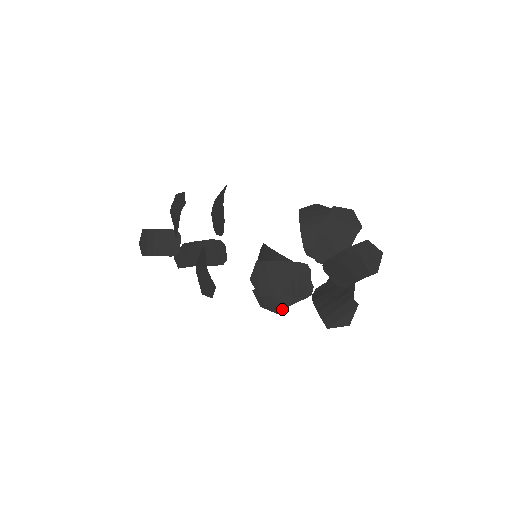
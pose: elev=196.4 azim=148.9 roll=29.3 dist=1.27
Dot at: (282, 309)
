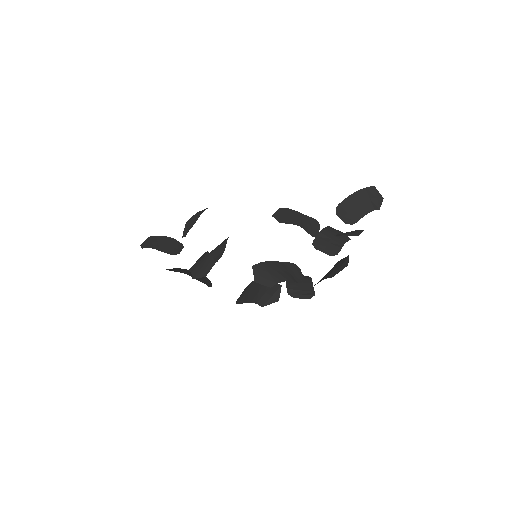
Dot at: (277, 283)
